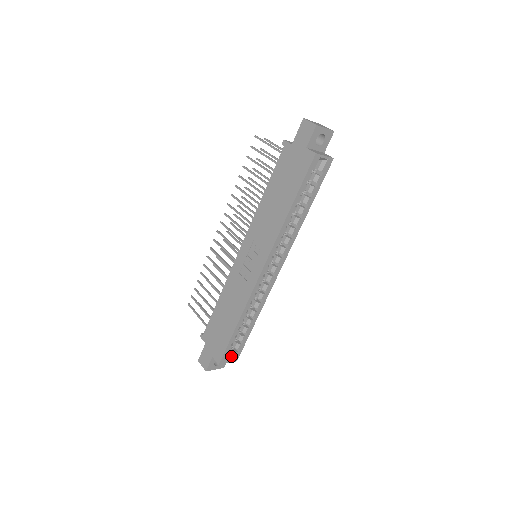
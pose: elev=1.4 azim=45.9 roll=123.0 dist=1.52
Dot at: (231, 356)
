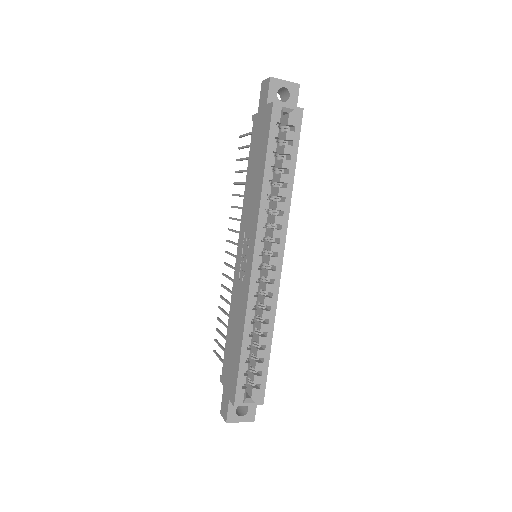
Dot at: (252, 396)
